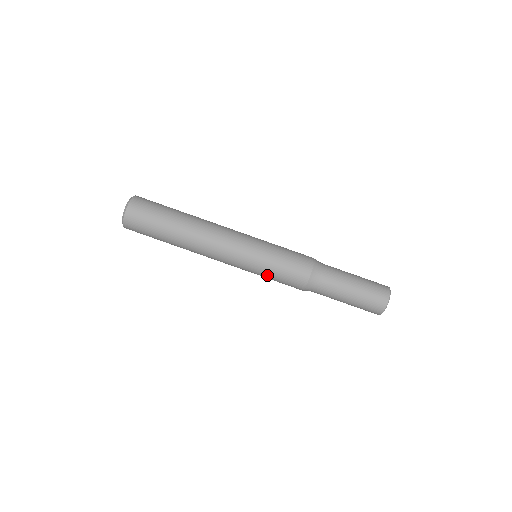
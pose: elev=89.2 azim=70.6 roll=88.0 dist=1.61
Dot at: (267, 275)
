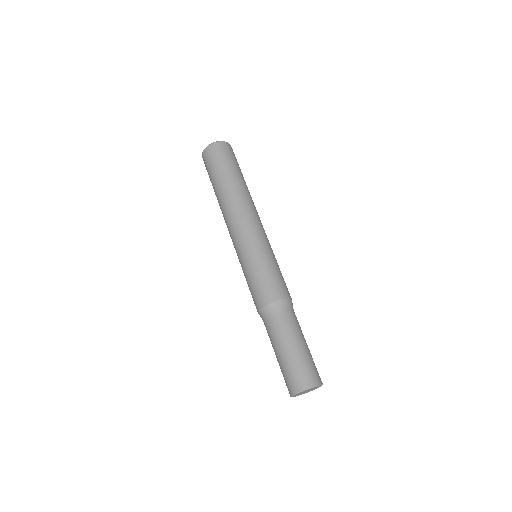
Dot at: (245, 276)
